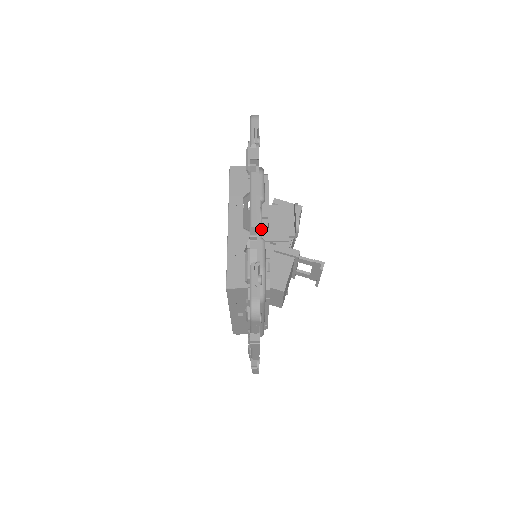
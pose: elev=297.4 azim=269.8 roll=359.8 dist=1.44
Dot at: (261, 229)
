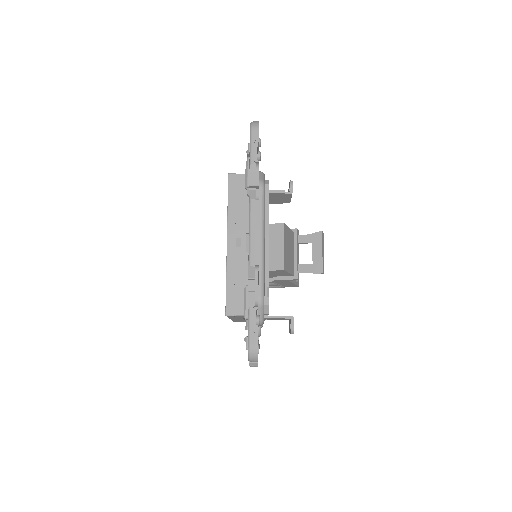
Dot at: occluded
